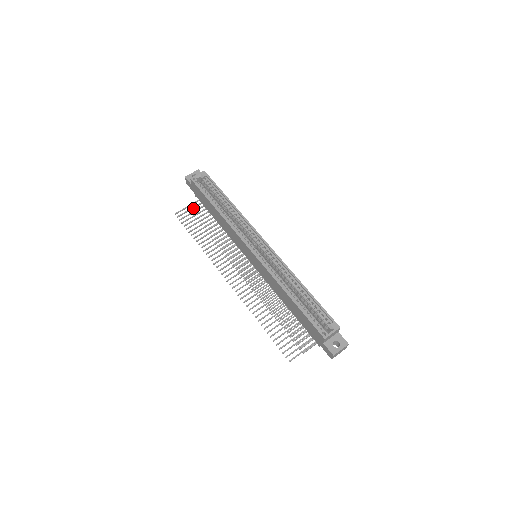
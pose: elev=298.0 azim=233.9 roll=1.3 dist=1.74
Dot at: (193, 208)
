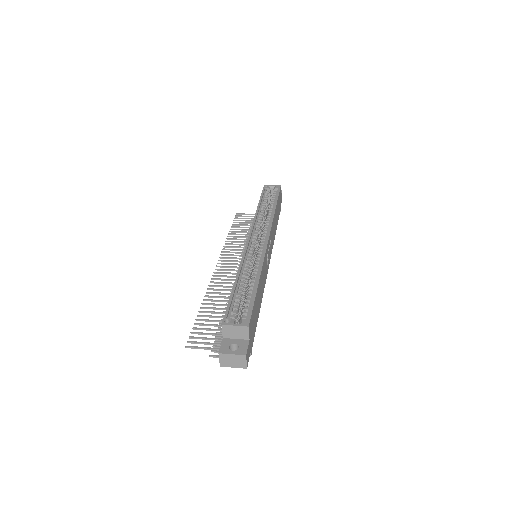
Dot at: occluded
